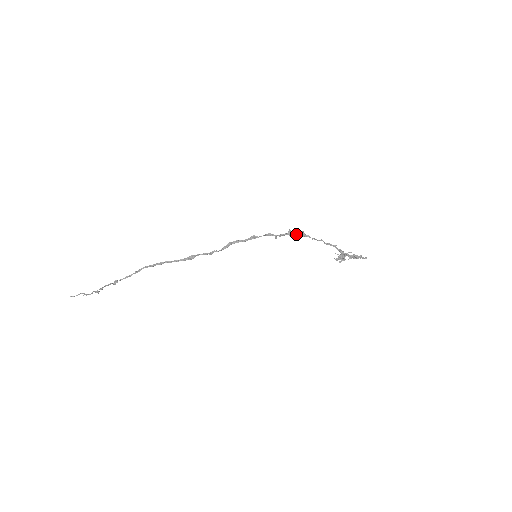
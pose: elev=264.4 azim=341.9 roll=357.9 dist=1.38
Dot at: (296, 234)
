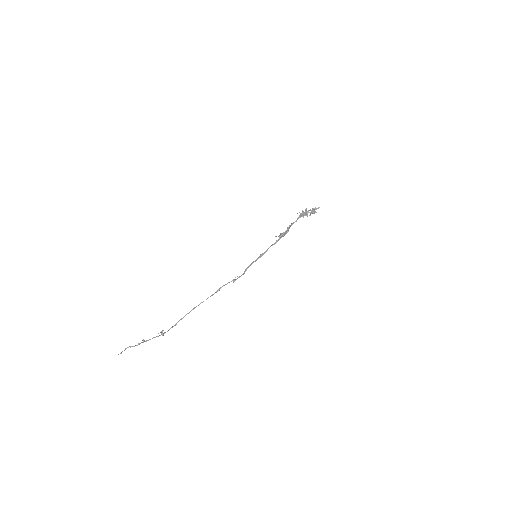
Dot at: occluded
